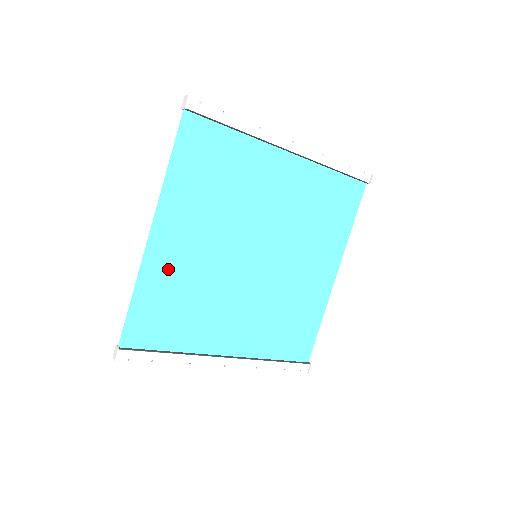
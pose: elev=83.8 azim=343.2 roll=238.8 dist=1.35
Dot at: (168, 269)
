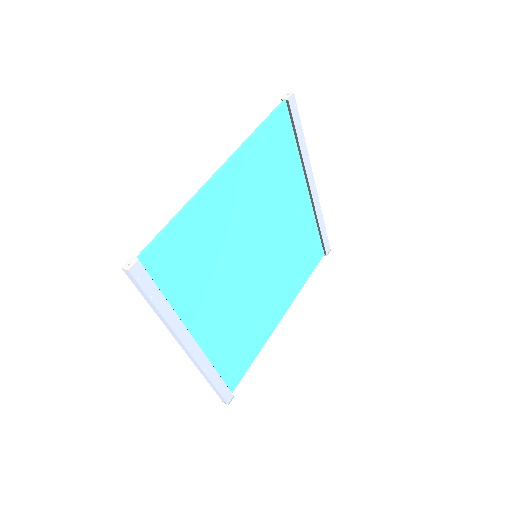
Dot at: (211, 213)
